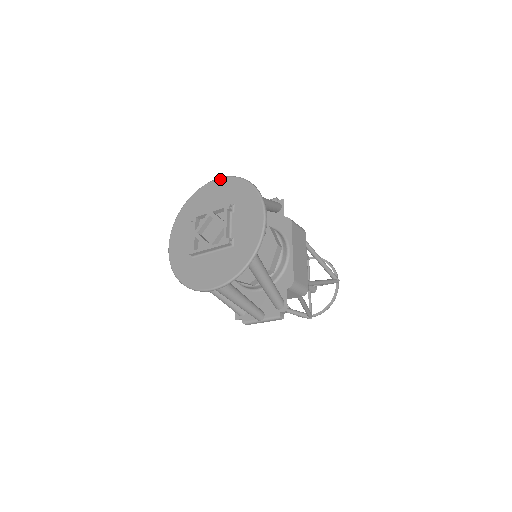
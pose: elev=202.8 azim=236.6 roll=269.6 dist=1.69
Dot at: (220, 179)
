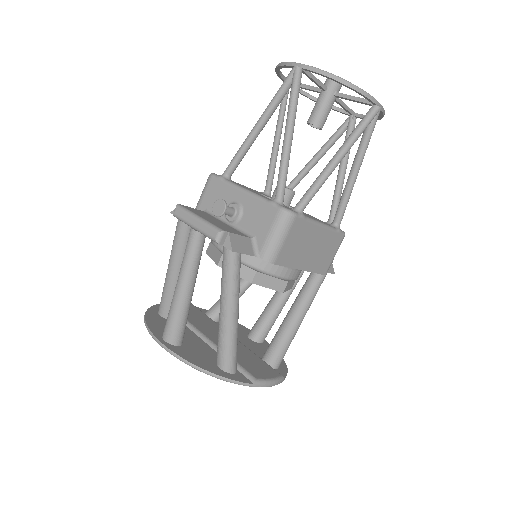
Dot at: (166, 350)
